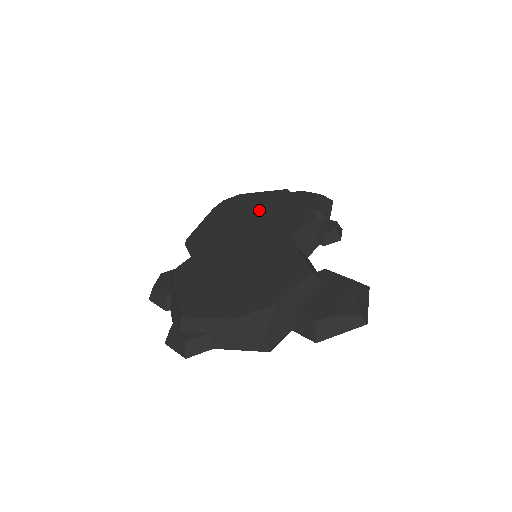
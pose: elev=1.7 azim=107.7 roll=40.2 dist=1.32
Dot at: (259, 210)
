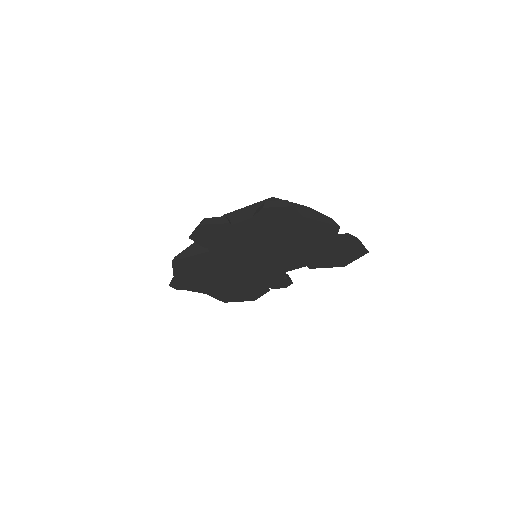
Dot at: occluded
